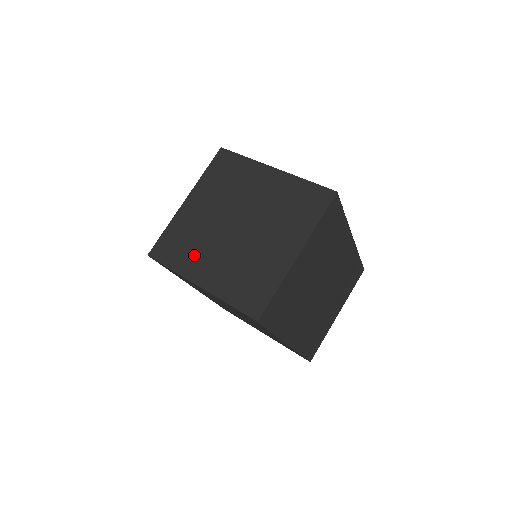
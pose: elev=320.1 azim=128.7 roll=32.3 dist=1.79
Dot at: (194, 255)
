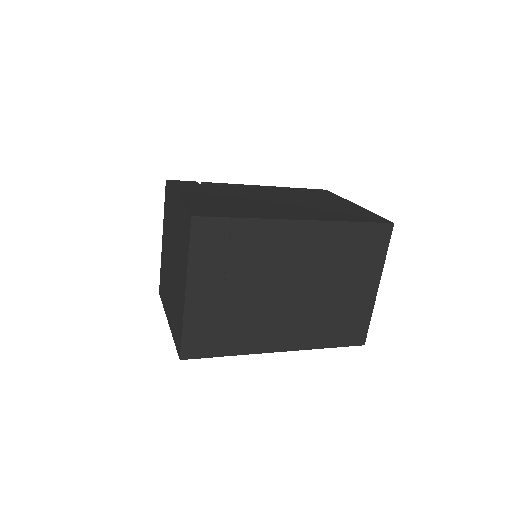
Dot at: (166, 293)
